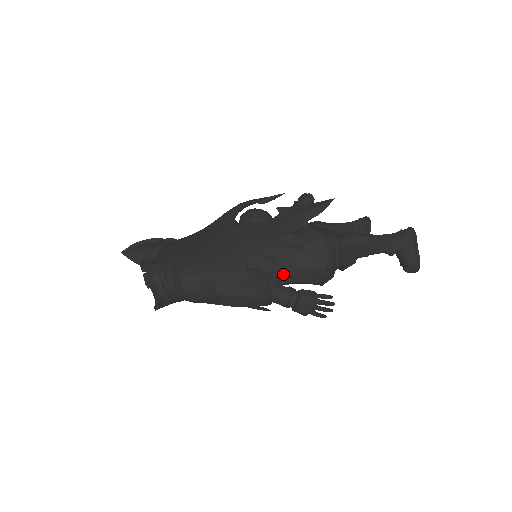
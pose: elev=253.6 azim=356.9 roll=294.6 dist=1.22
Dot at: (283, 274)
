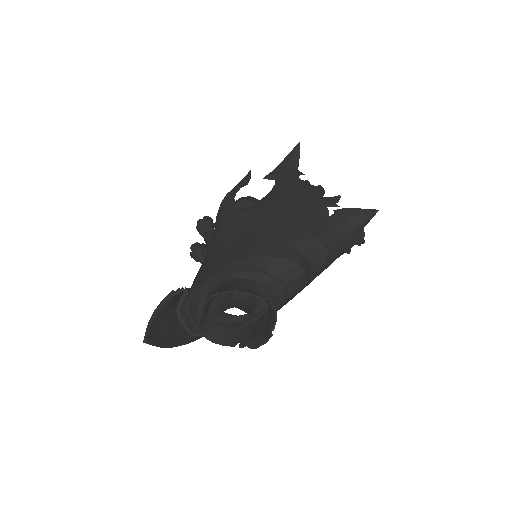
Dot at: occluded
